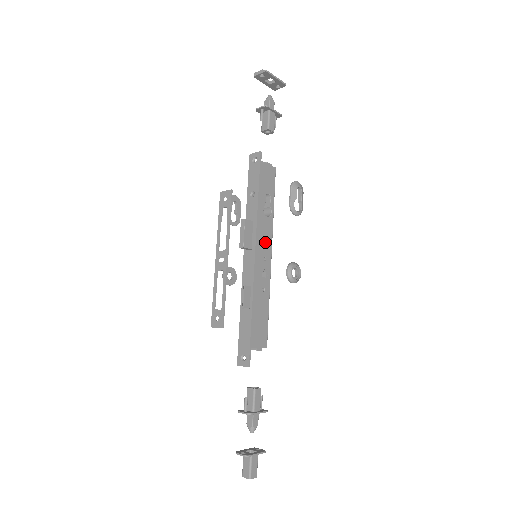
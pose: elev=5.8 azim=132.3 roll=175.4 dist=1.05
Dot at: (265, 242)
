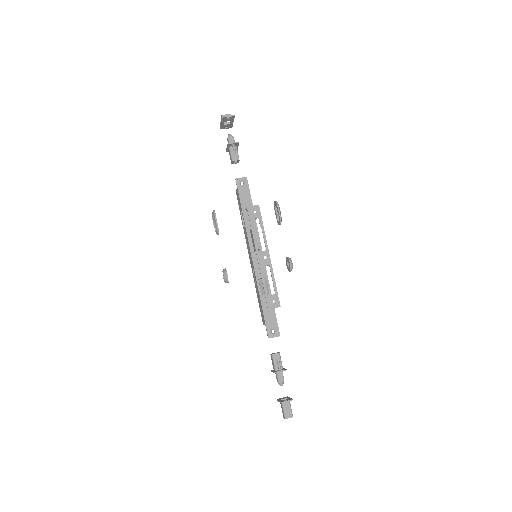
Dot at: occluded
